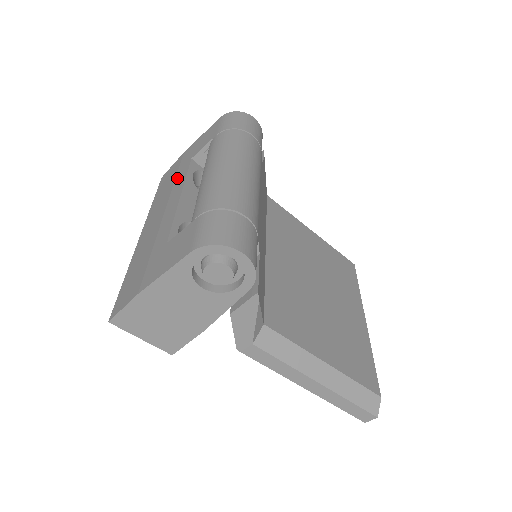
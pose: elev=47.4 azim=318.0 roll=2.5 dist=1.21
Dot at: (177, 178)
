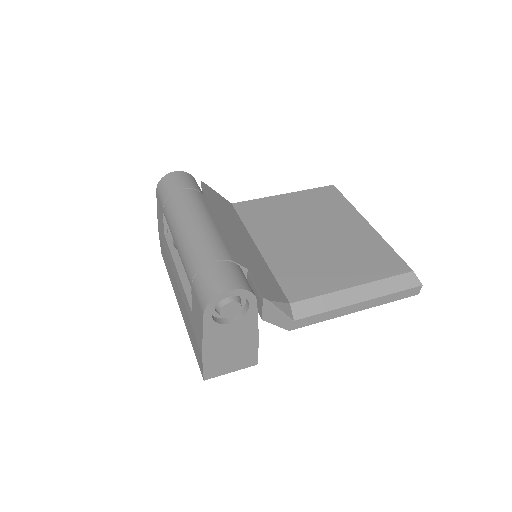
Dot at: (167, 254)
